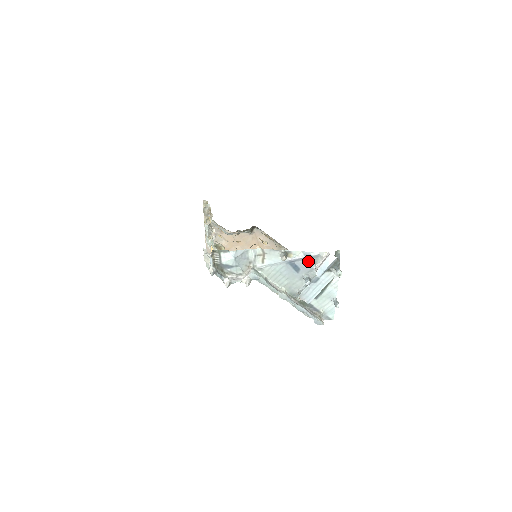
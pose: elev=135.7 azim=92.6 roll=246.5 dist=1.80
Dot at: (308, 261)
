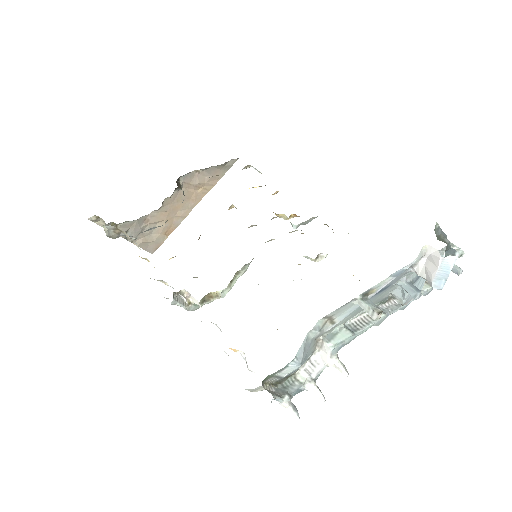
Dot at: (400, 274)
